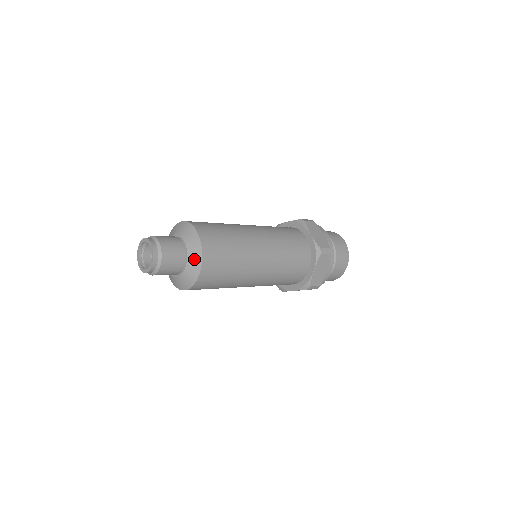
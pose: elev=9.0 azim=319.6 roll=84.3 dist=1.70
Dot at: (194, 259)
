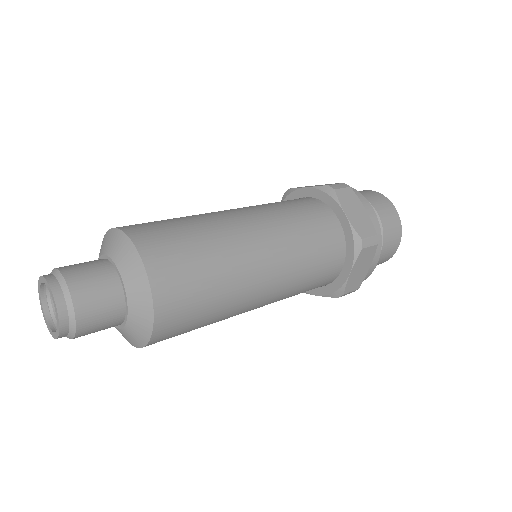
Dot at: (139, 308)
